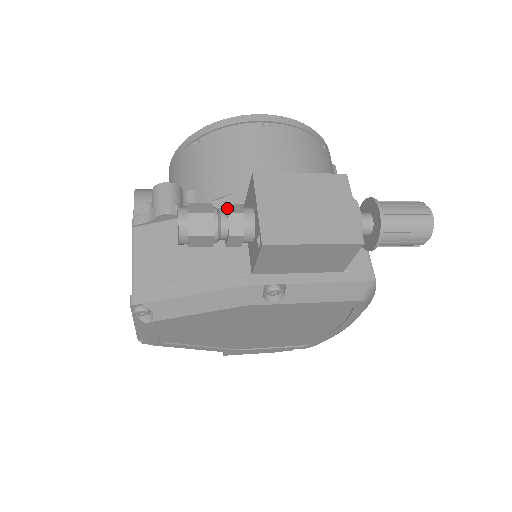
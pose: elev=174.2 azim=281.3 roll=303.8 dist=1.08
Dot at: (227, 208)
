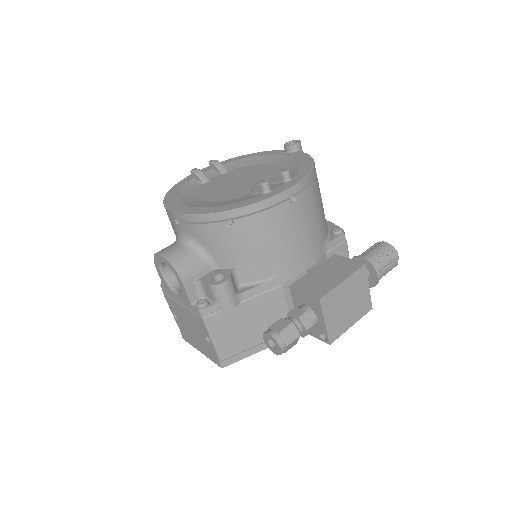
Dot at: (303, 324)
